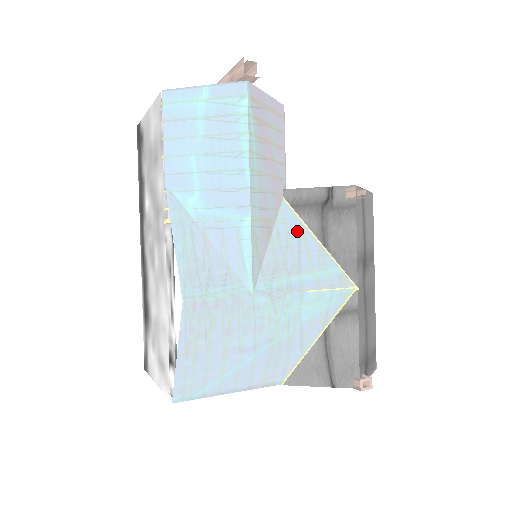
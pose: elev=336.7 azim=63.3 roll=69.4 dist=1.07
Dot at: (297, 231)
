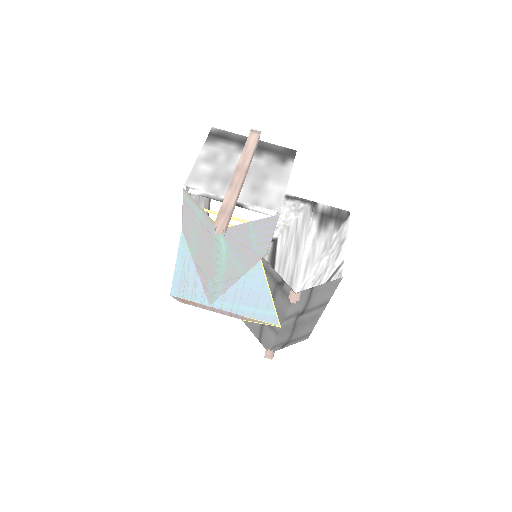
Dot at: (258, 283)
